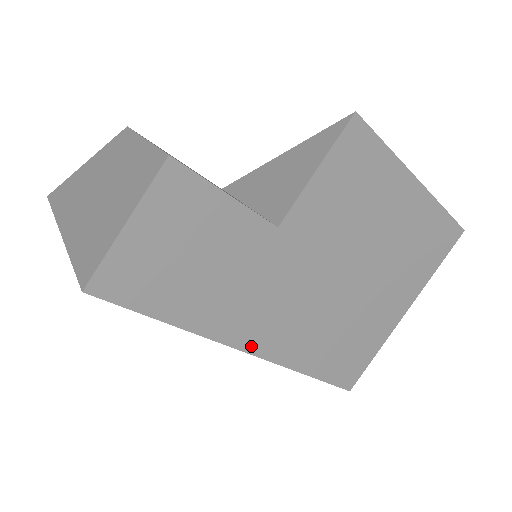
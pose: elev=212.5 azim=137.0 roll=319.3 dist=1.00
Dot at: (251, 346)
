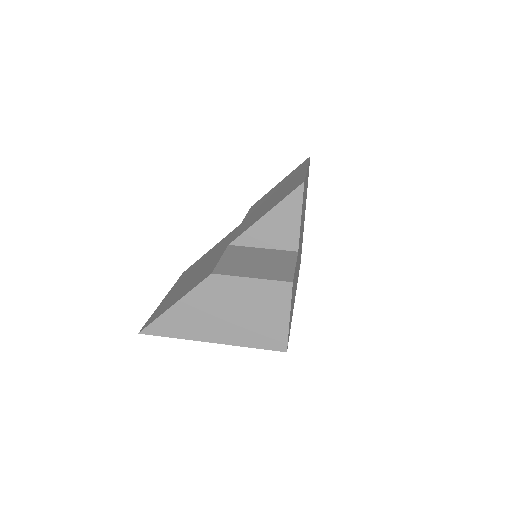
Dot at: occluded
